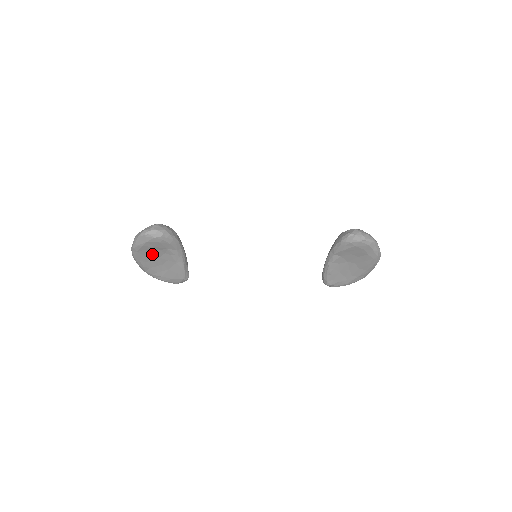
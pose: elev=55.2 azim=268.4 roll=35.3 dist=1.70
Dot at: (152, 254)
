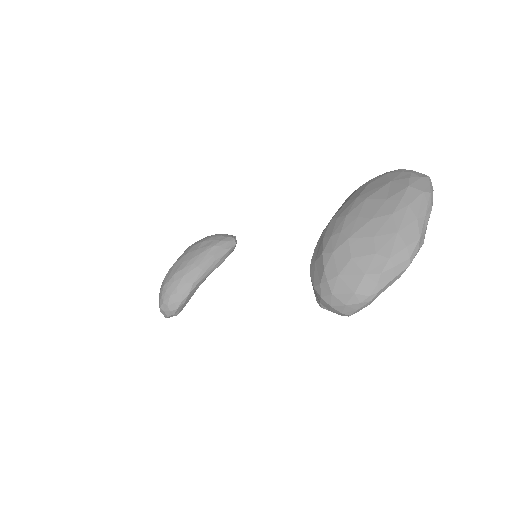
Dot at: occluded
